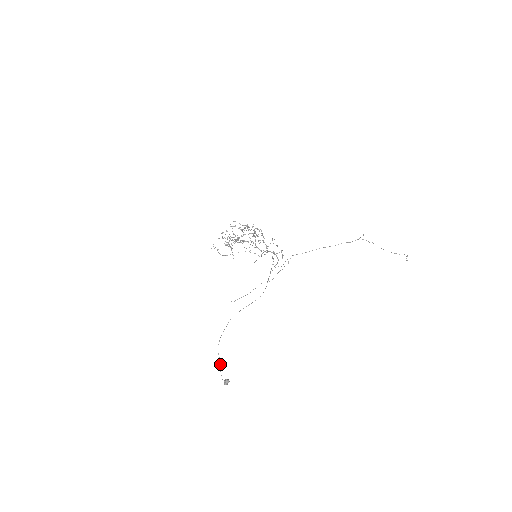
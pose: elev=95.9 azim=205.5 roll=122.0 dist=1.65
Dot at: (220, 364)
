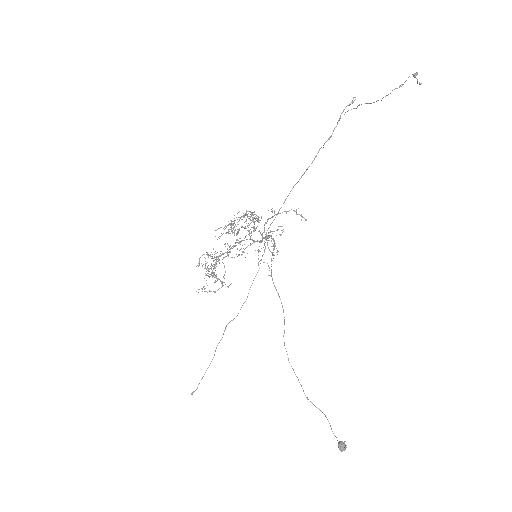
Dot at: occluded
